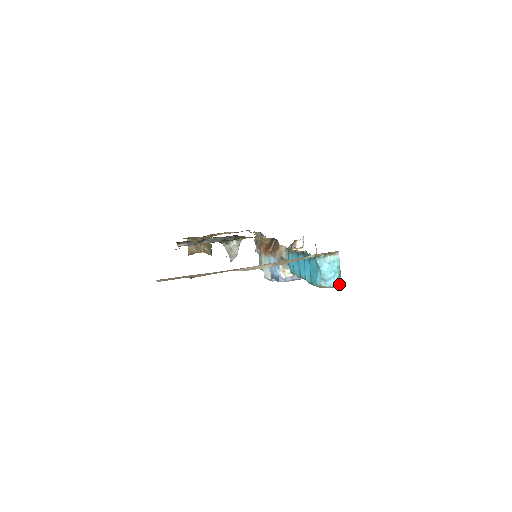
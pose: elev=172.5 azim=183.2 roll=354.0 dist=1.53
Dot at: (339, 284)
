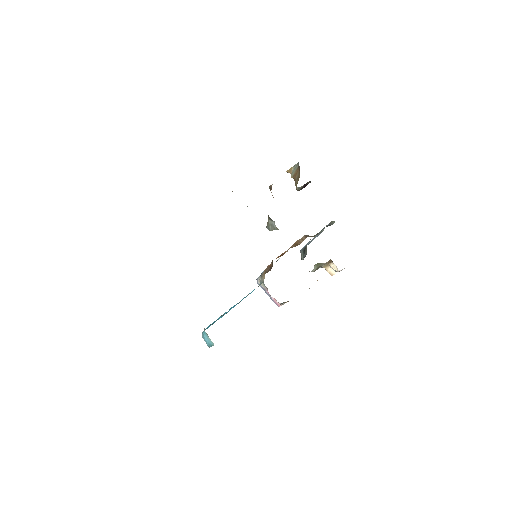
Dot at: (209, 346)
